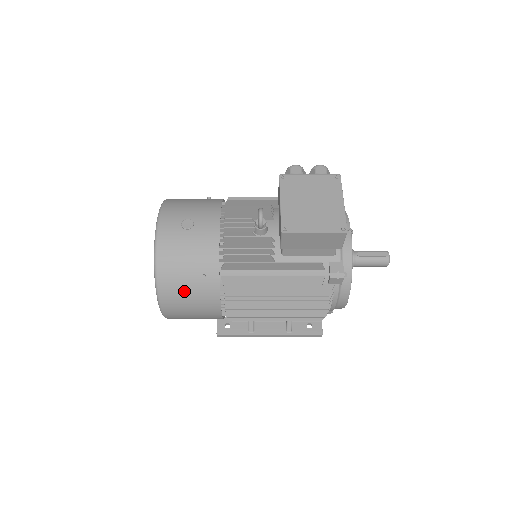
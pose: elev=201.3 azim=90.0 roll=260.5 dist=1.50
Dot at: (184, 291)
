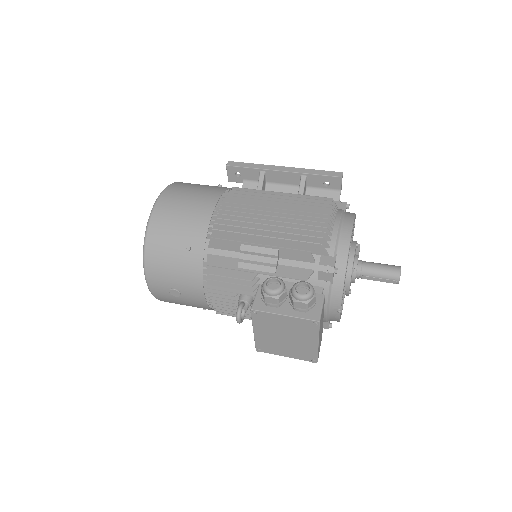
Dot at: occluded
